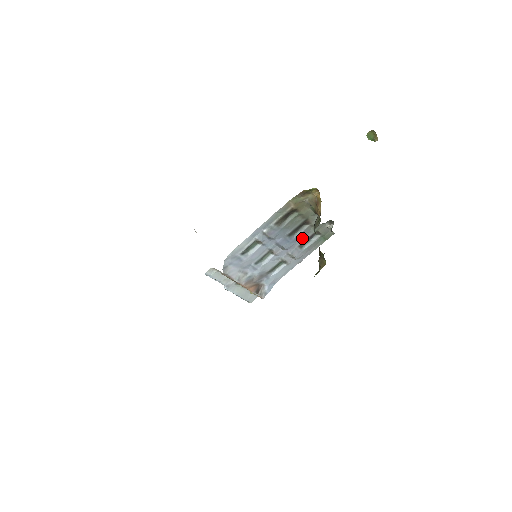
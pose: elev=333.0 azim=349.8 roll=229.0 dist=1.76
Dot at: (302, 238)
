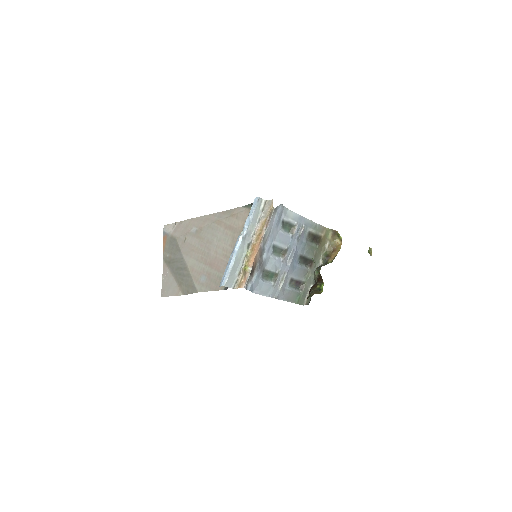
Dot at: (297, 274)
